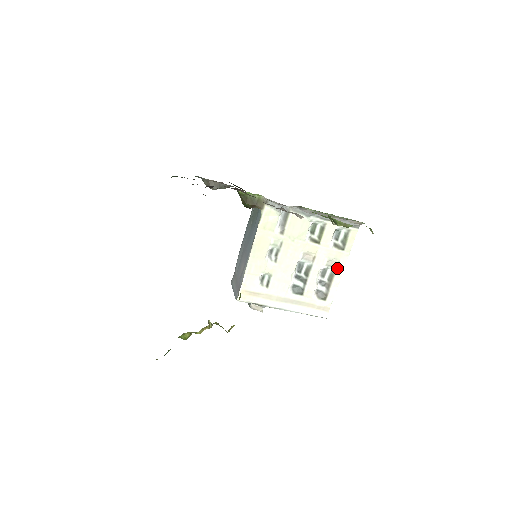
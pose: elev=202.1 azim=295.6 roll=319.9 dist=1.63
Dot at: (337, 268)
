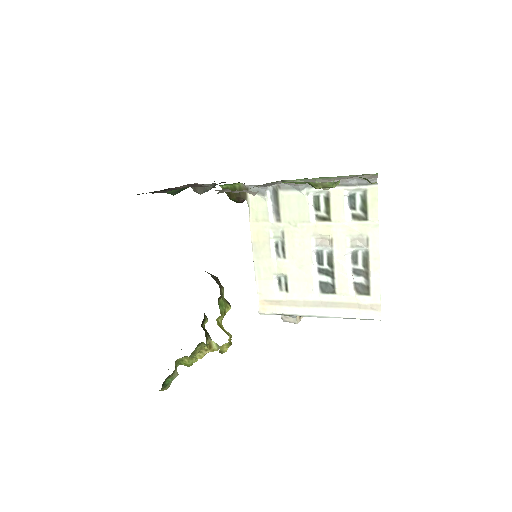
Dot at: (369, 247)
